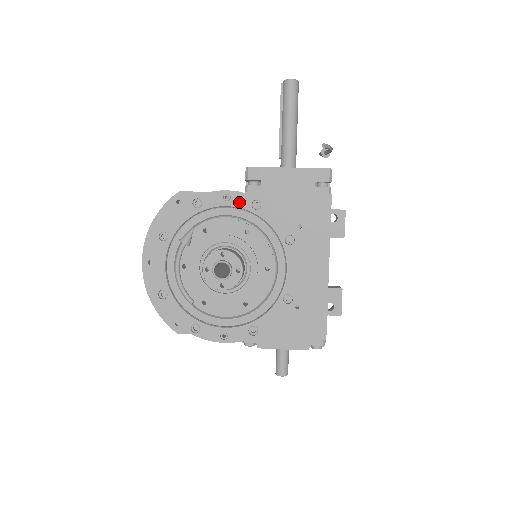
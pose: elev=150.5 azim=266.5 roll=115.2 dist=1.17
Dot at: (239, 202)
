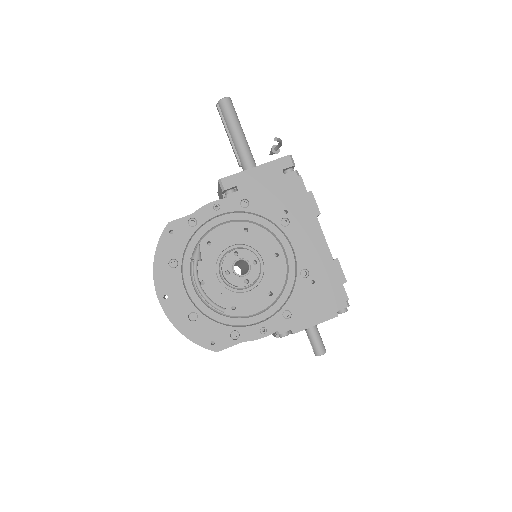
Dot at: (229, 207)
